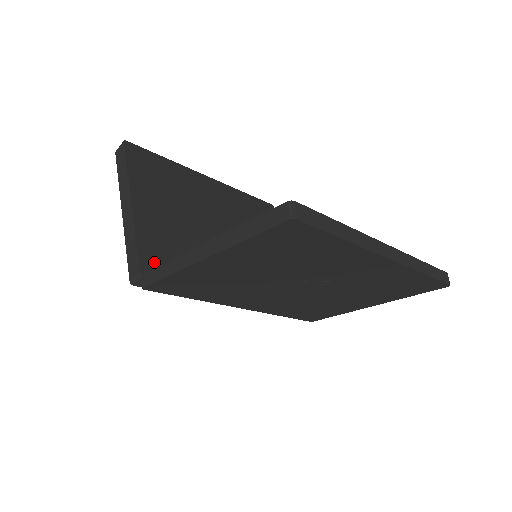
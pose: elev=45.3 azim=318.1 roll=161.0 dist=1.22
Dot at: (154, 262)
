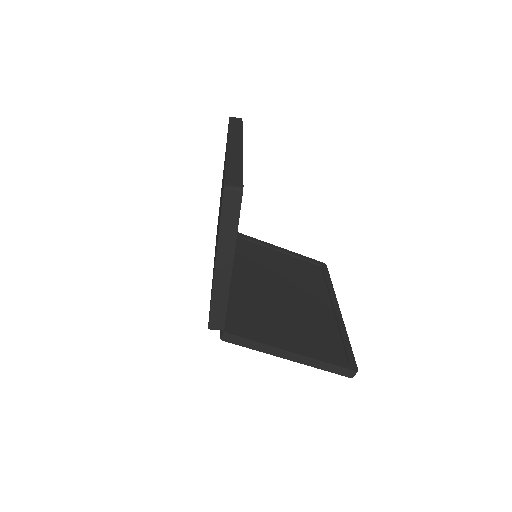
Dot at: occluded
